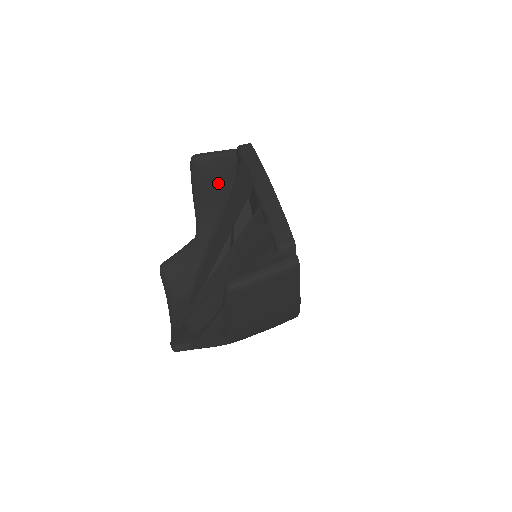
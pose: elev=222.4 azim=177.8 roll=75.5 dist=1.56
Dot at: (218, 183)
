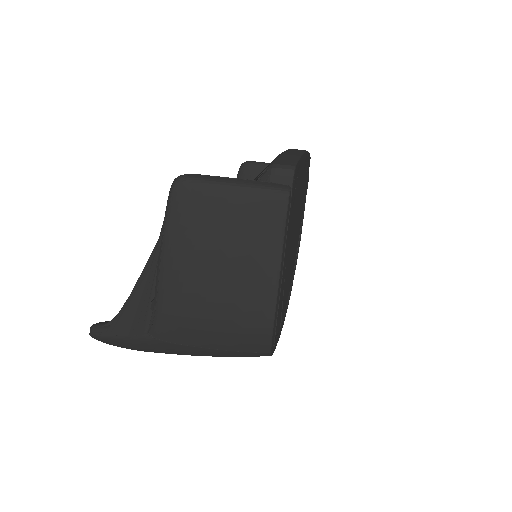
Dot at: occluded
